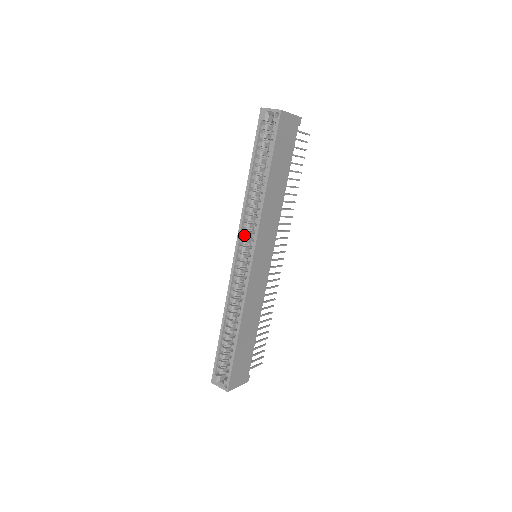
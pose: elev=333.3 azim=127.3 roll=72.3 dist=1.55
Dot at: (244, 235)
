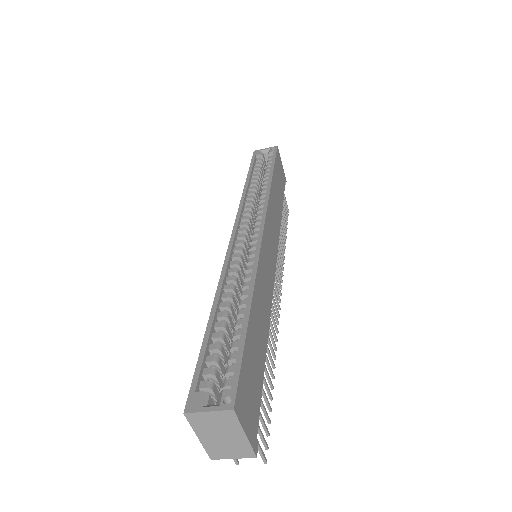
Dot at: (243, 222)
